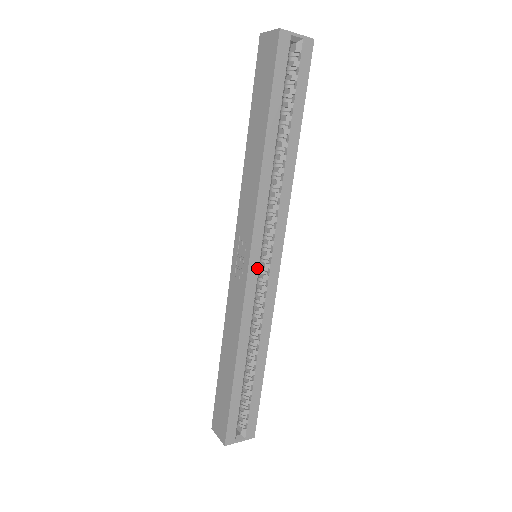
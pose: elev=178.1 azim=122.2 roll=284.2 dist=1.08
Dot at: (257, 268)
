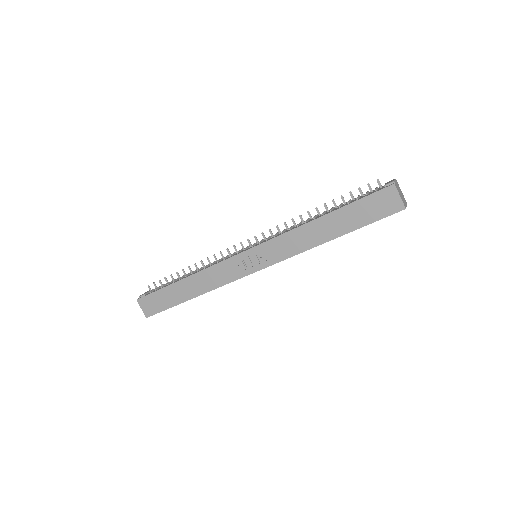
Dot at: occluded
